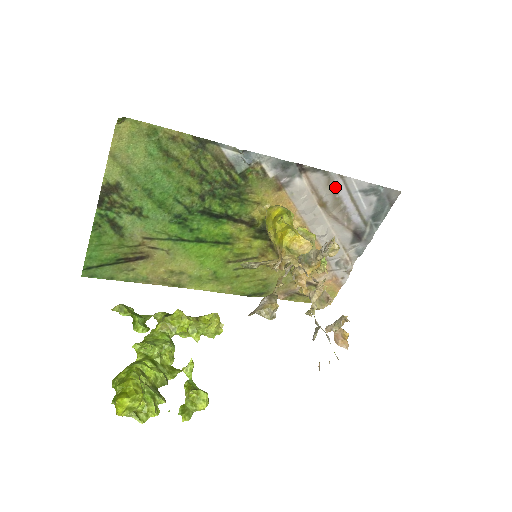
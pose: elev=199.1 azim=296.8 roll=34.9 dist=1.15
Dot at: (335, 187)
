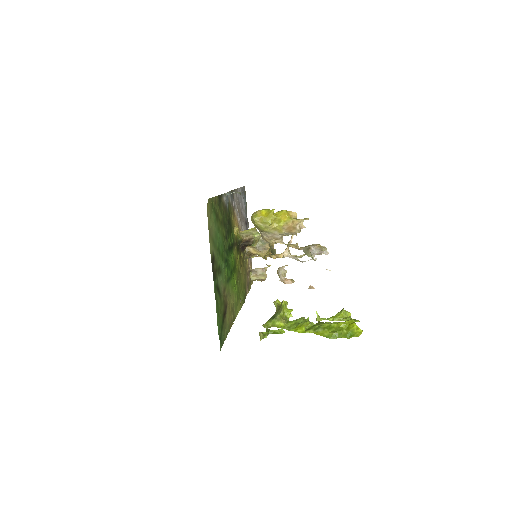
Dot at: (238, 198)
